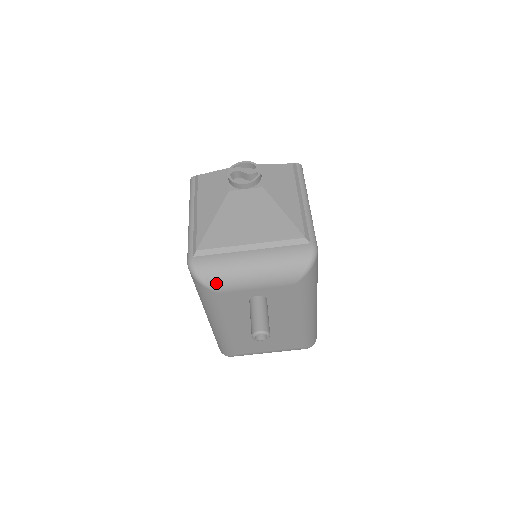
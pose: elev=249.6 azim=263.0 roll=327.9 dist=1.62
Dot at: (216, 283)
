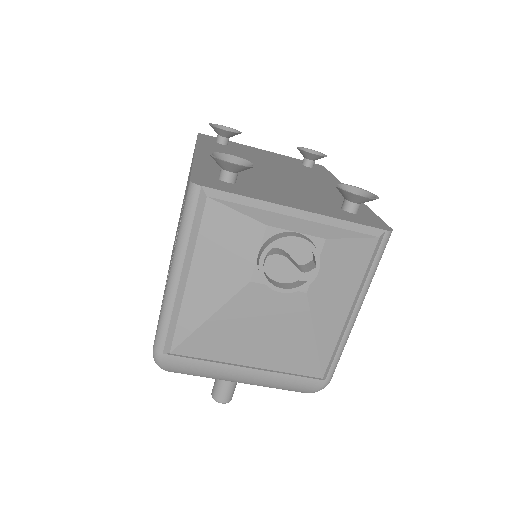
Dot at: occluded
